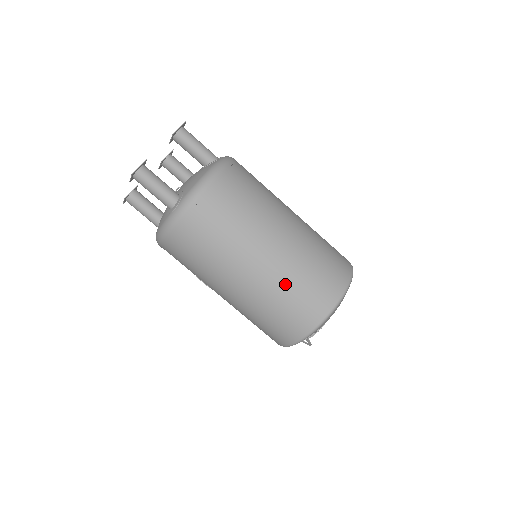
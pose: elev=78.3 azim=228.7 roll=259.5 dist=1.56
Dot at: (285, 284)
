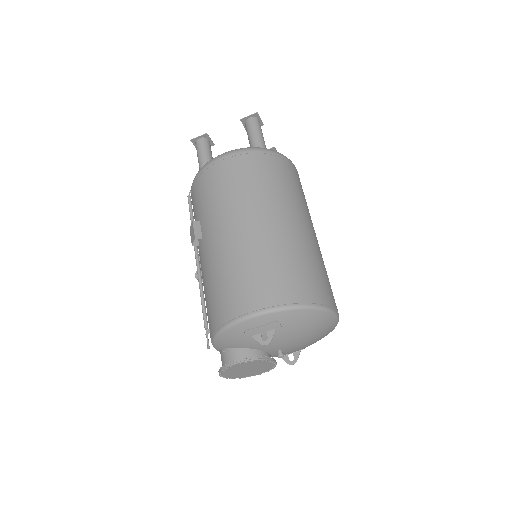
Dot at: (308, 253)
